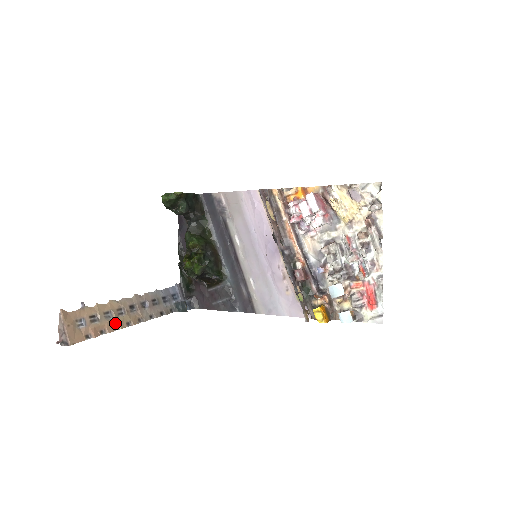
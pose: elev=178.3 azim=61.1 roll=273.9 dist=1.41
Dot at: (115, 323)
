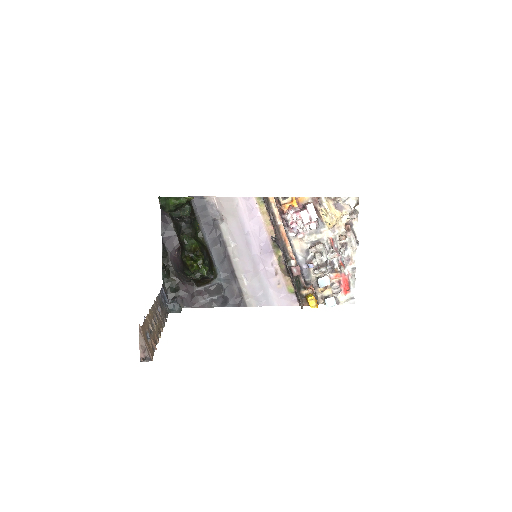
Dot at: (157, 332)
